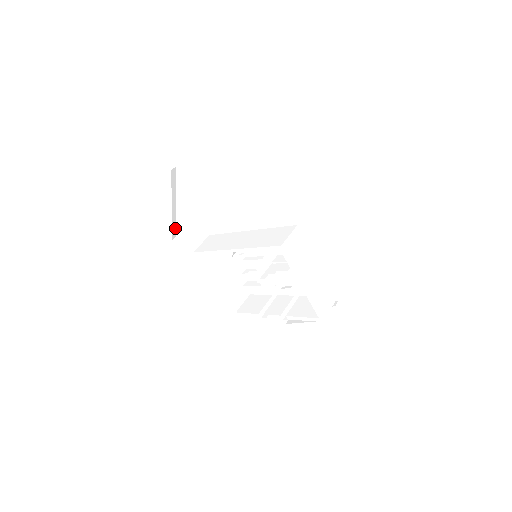
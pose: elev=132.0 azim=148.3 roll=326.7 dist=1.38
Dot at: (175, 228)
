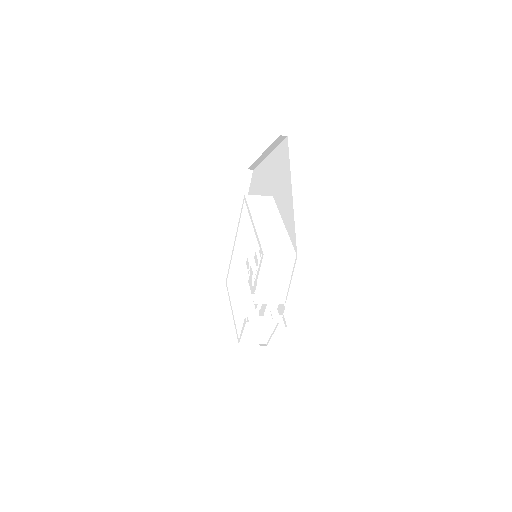
Dot at: occluded
